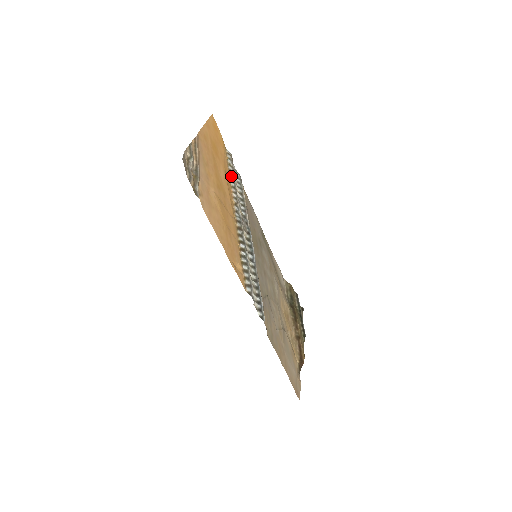
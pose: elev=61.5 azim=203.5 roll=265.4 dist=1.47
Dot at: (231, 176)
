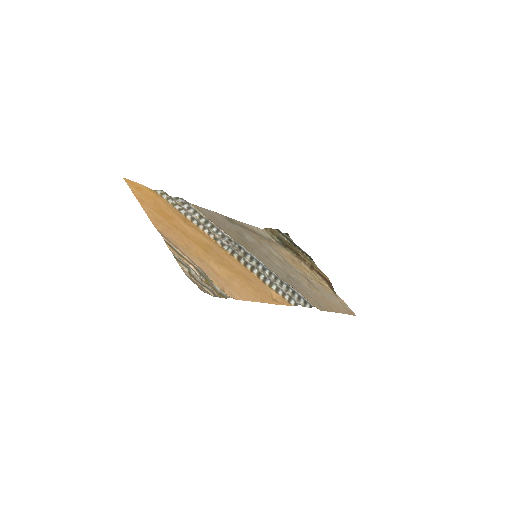
Dot at: (186, 215)
